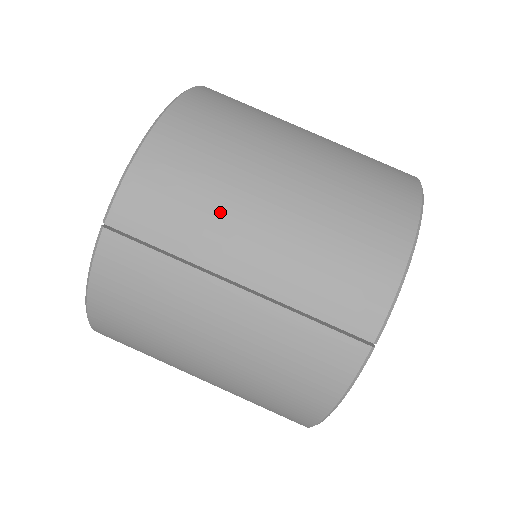
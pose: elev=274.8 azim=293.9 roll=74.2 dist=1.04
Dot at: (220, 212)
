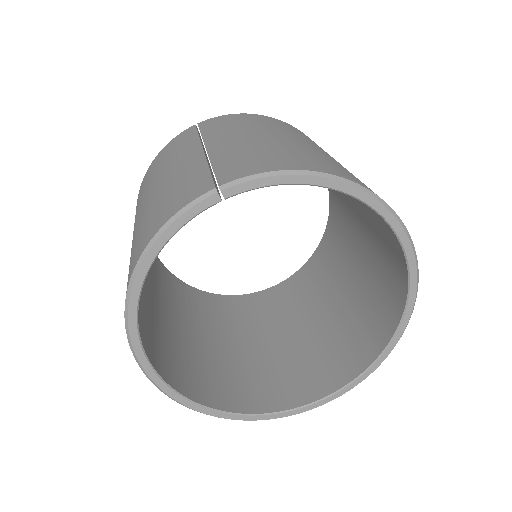
Dot at: (243, 129)
